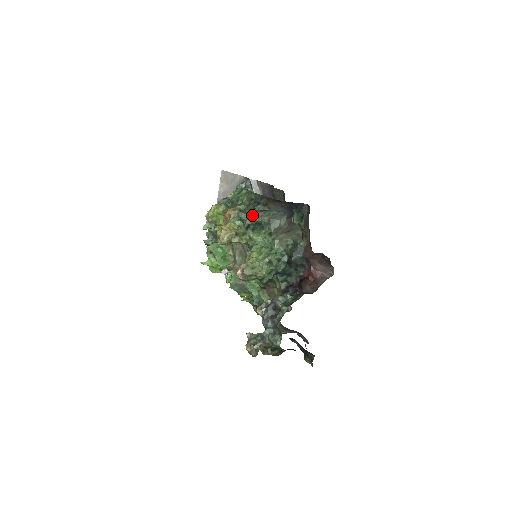
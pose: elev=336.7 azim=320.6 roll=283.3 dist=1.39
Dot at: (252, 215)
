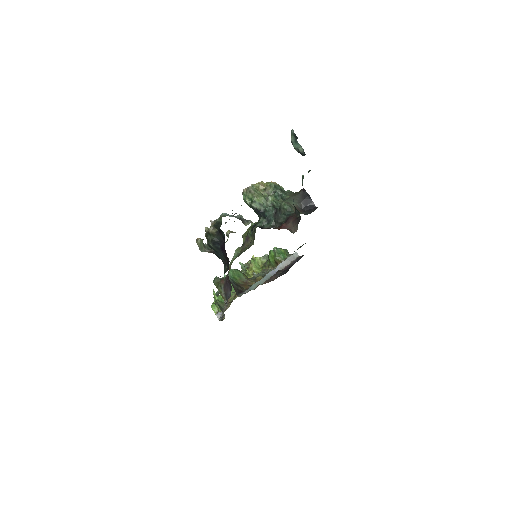
Dot at: (283, 191)
